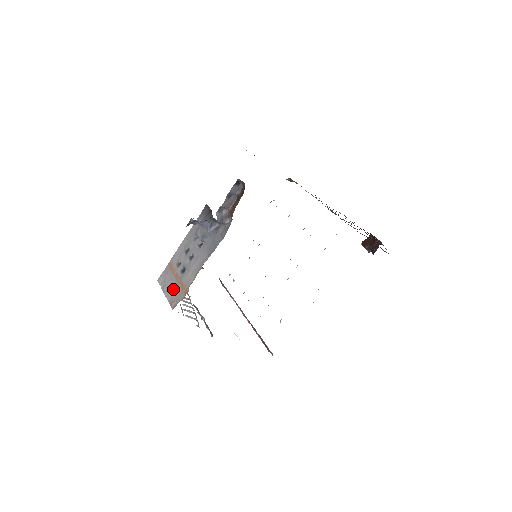
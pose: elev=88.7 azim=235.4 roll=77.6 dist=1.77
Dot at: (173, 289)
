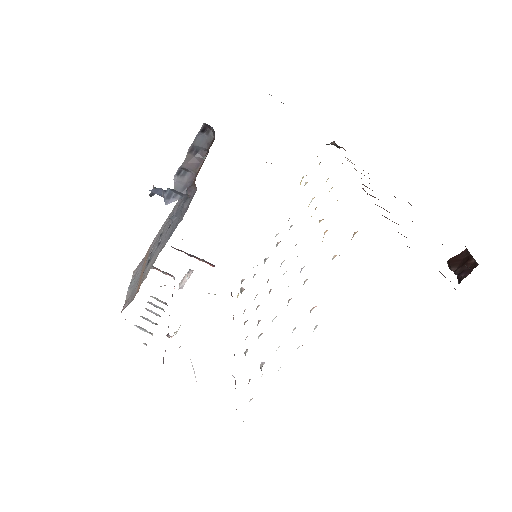
Dot at: (135, 285)
